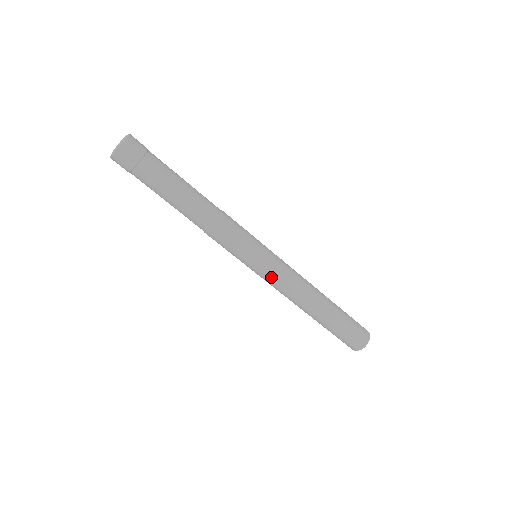
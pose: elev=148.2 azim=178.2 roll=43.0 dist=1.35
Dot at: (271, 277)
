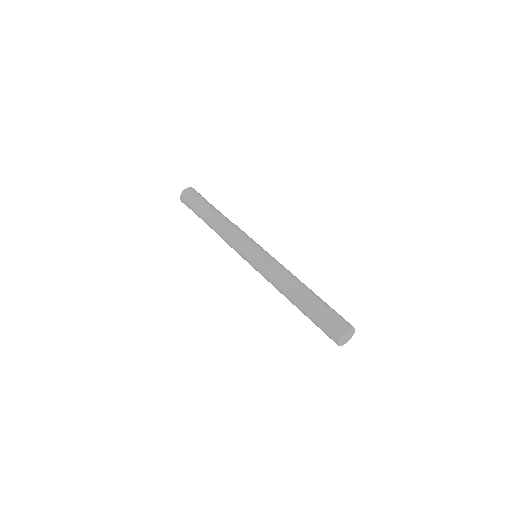
Dot at: (259, 271)
